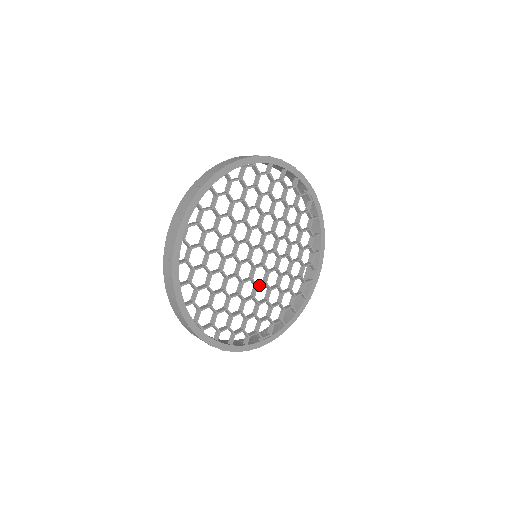
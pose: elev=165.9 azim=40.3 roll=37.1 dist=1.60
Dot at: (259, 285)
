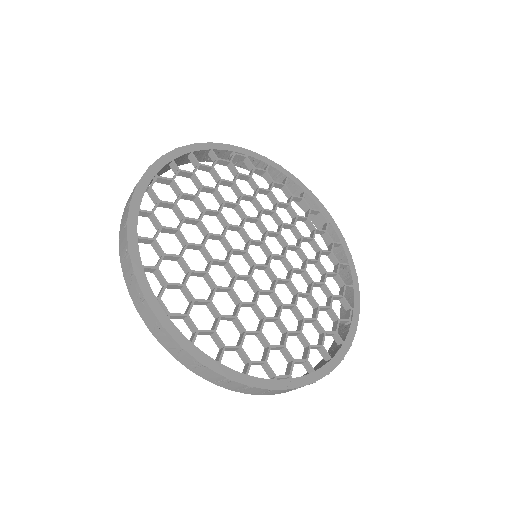
Dot at: (262, 290)
